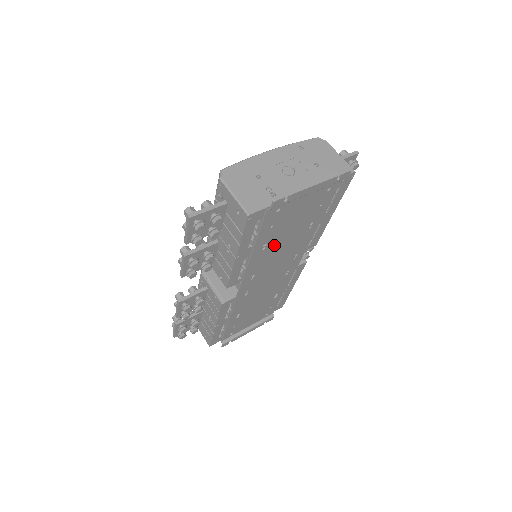
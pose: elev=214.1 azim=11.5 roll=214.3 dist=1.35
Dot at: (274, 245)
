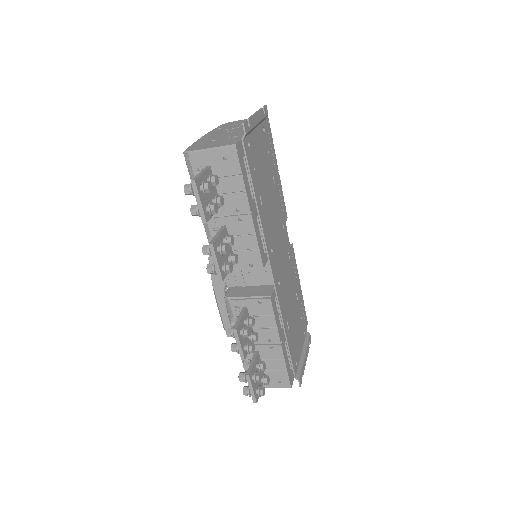
Dot at: (265, 202)
